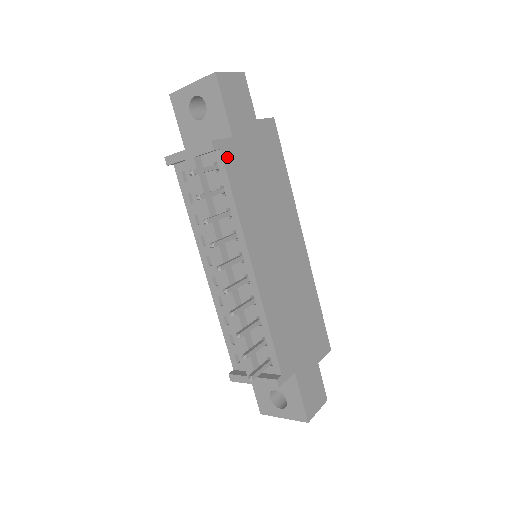
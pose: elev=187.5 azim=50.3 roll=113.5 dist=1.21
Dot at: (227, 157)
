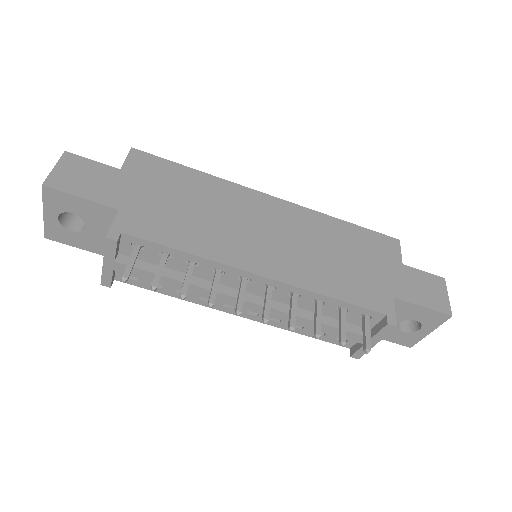
Dot at: (134, 230)
